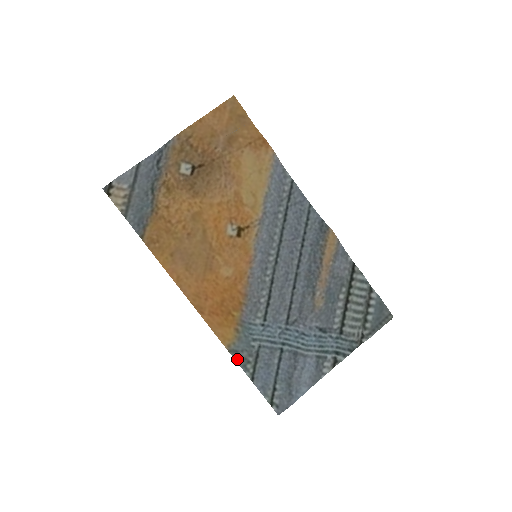
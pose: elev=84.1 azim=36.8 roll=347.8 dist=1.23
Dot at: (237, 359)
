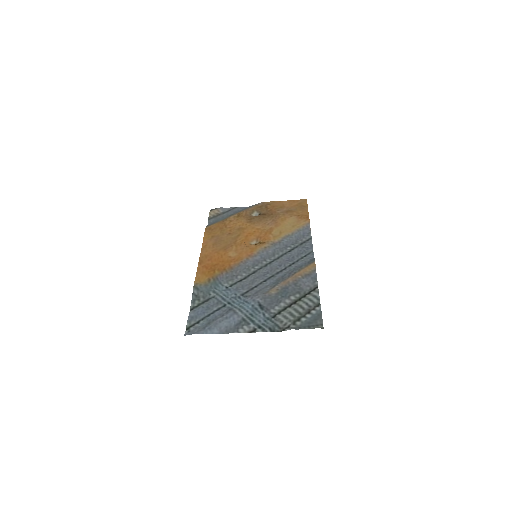
Dot at: (194, 293)
